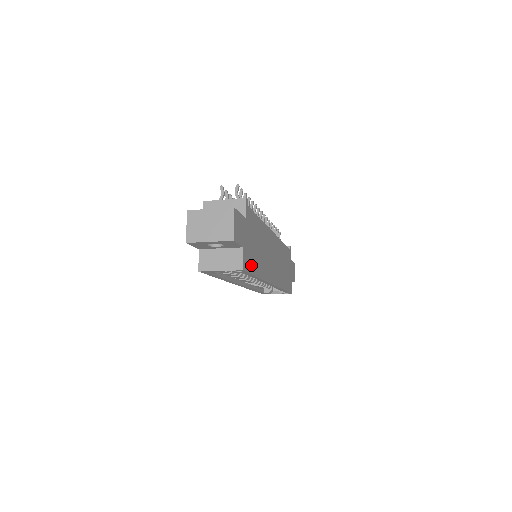
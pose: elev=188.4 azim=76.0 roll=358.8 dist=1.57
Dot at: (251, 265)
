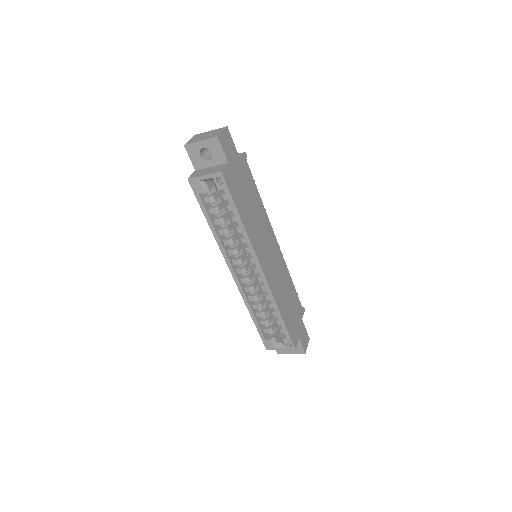
Dot at: (234, 192)
